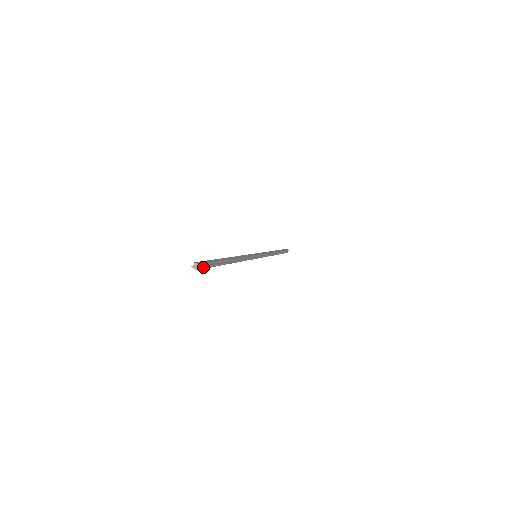
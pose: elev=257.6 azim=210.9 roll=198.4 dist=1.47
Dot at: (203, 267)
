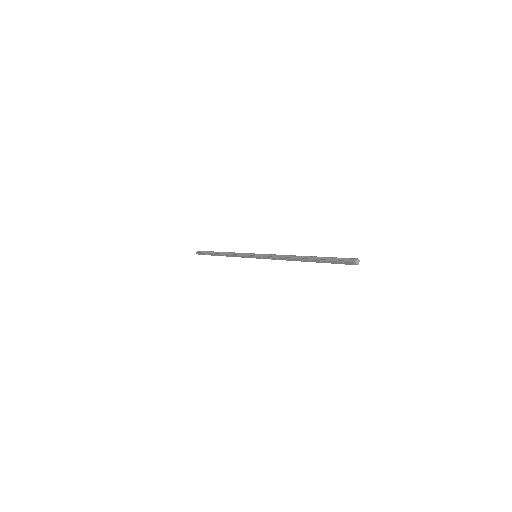
Dot at: (348, 263)
